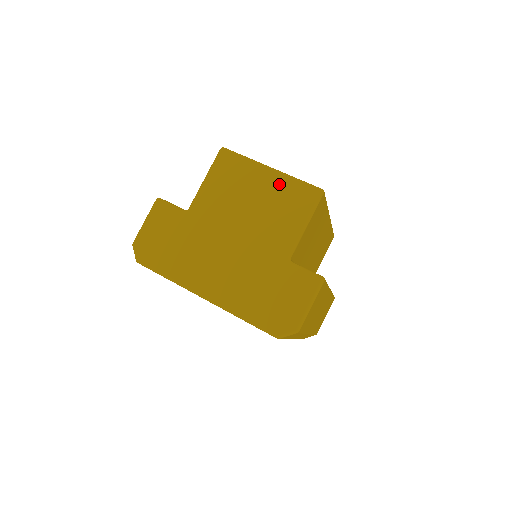
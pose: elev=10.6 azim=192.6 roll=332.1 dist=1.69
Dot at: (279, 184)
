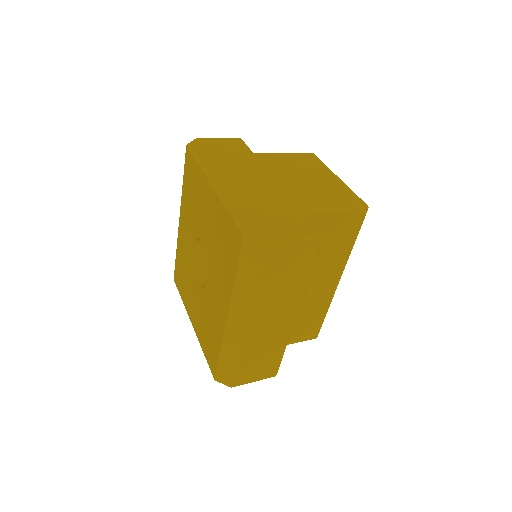
Dot at: (337, 184)
